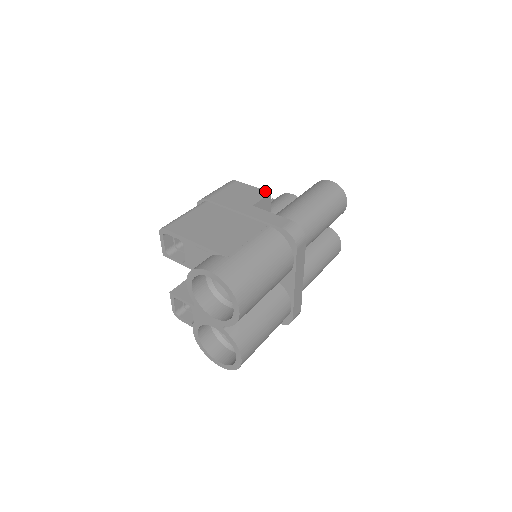
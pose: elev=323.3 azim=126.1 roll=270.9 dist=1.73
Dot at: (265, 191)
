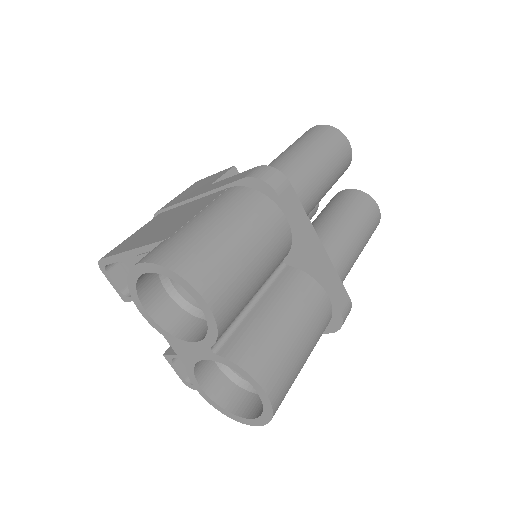
Dot at: occluded
